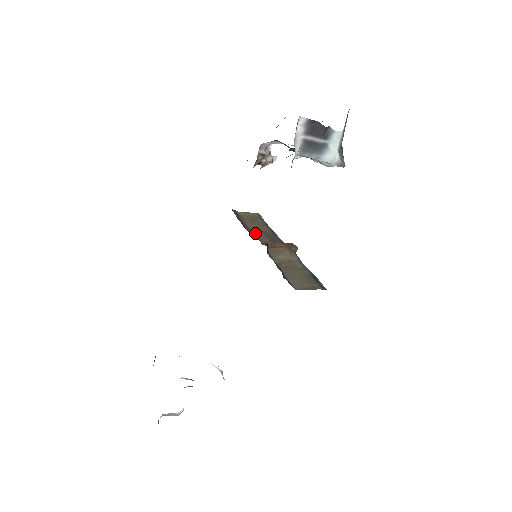
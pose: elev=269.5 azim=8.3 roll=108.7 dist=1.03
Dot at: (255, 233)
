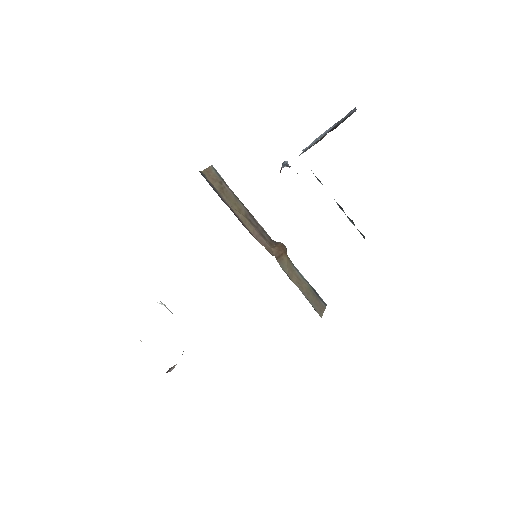
Dot at: (248, 227)
